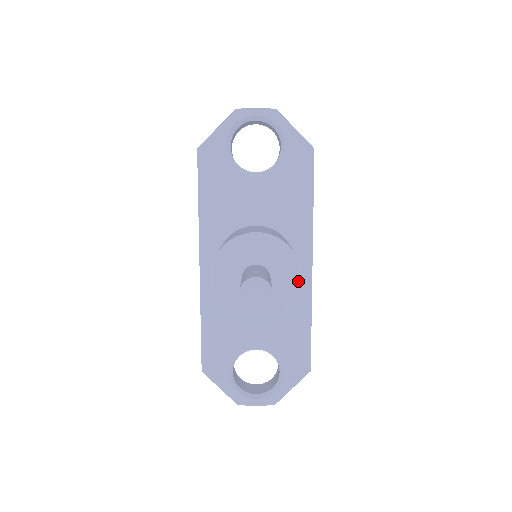
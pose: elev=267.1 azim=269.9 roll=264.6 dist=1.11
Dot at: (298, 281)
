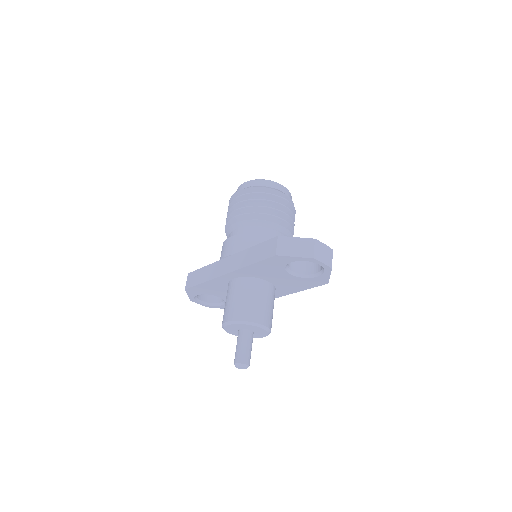
Dot at: (262, 337)
